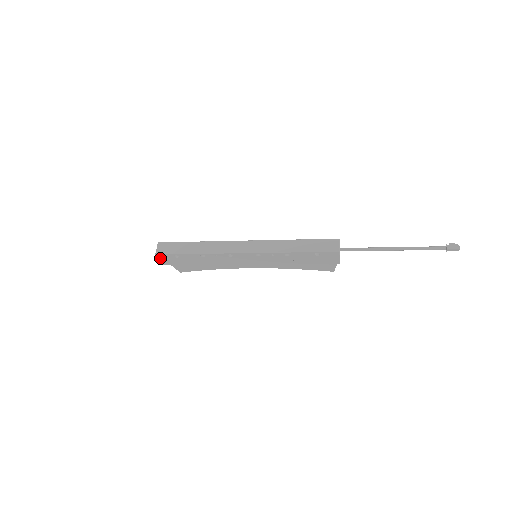
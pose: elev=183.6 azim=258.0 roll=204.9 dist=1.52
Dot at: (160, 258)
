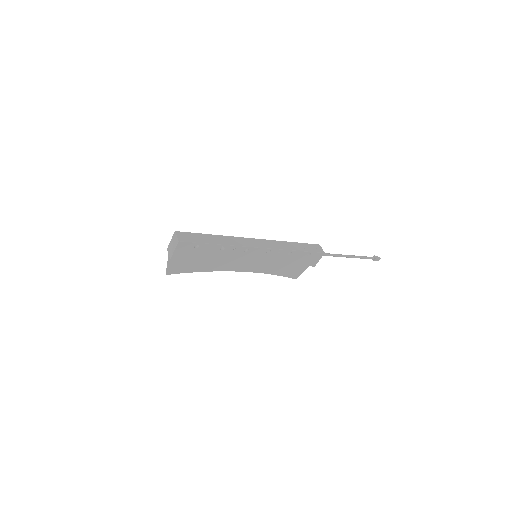
Dot at: (177, 247)
